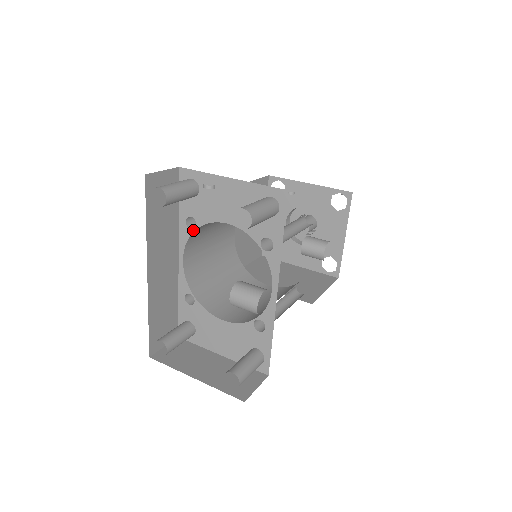
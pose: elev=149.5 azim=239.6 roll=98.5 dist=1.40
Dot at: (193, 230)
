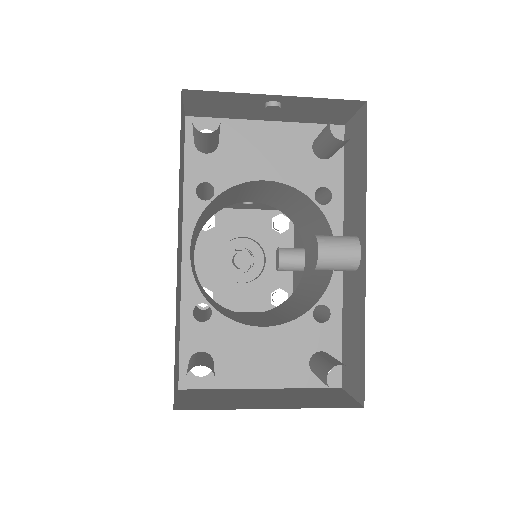
Dot at: (209, 201)
